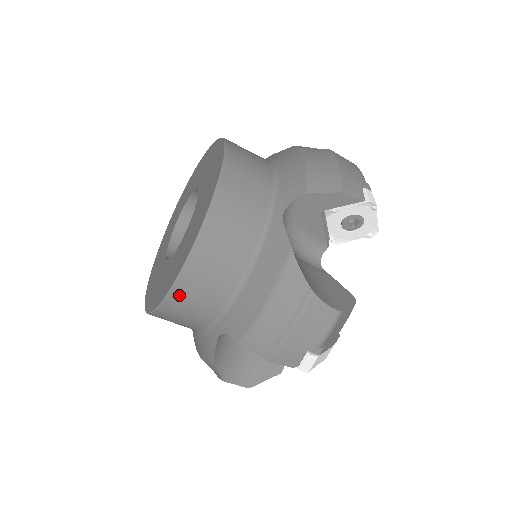
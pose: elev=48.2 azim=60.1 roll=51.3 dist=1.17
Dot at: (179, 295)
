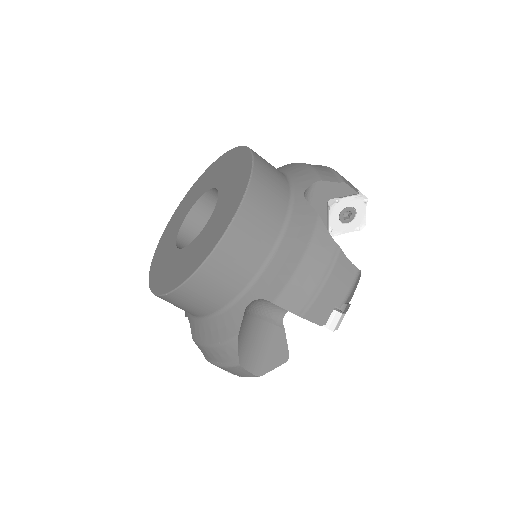
Dot at: occluded
